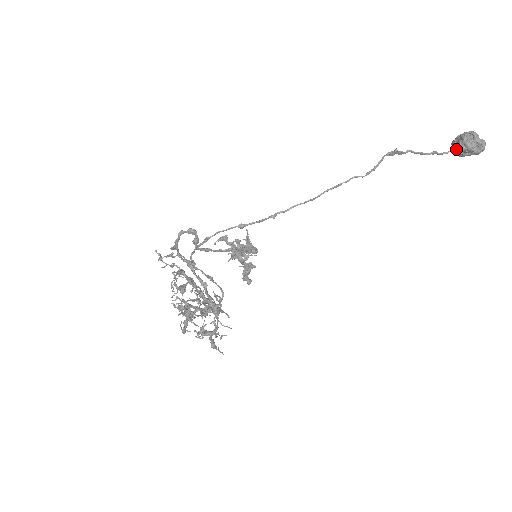
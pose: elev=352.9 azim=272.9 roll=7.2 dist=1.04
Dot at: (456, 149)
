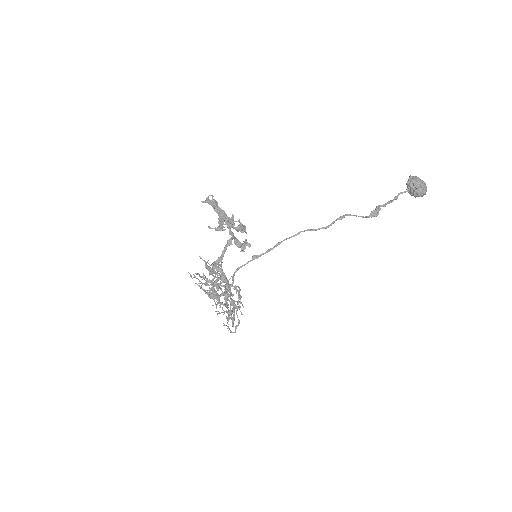
Dot at: (409, 191)
